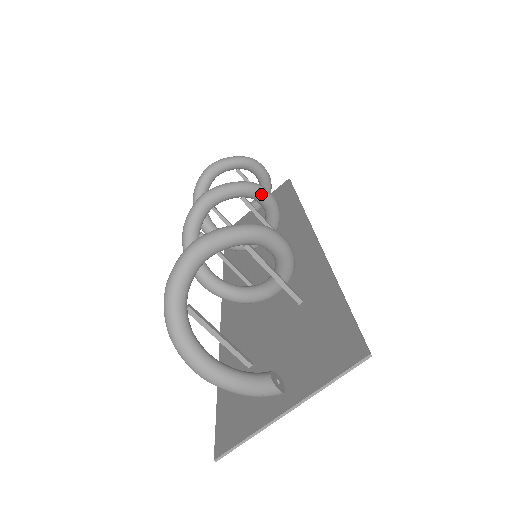
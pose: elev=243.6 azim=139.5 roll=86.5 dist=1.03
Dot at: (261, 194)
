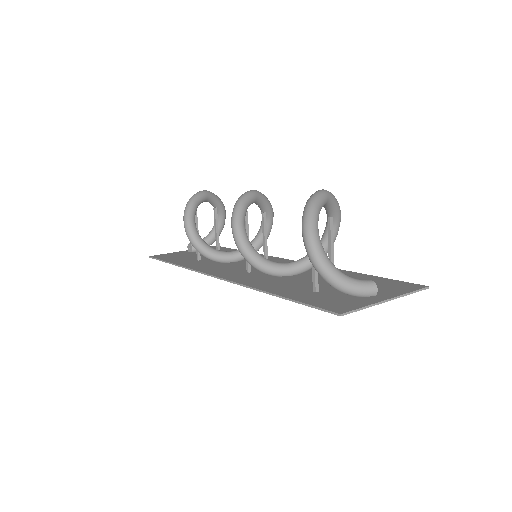
Dot at: (272, 219)
